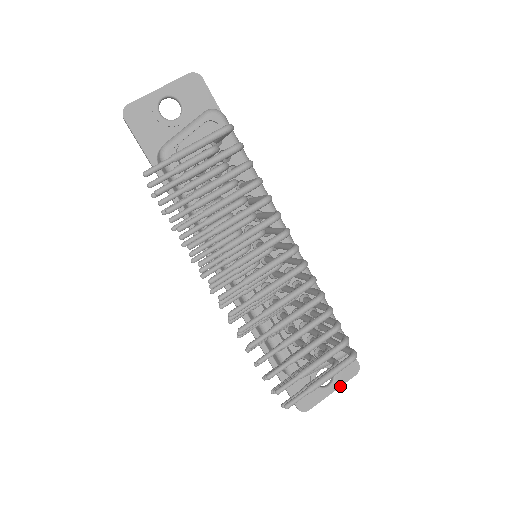
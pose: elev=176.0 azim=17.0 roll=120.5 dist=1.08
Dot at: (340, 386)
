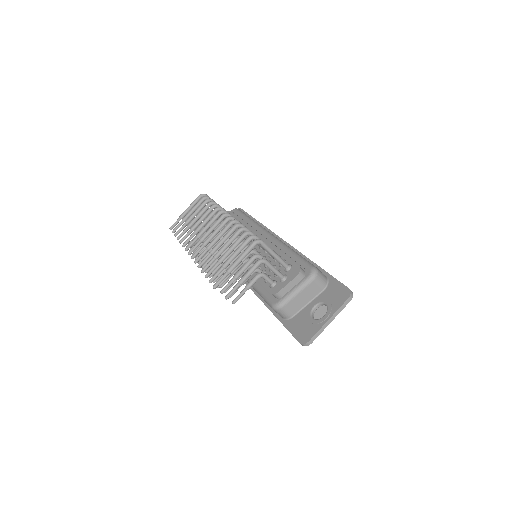
Dot at: (335, 312)
